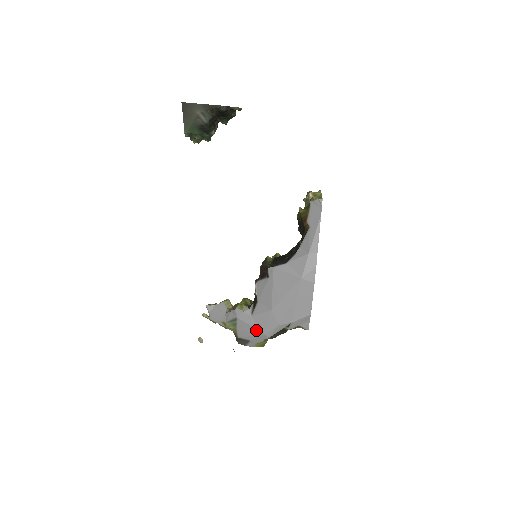
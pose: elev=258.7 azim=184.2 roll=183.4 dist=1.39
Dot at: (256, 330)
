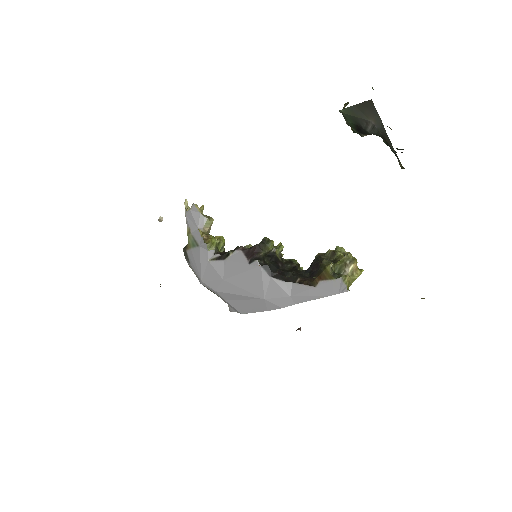
Dot at: (200, 270)
